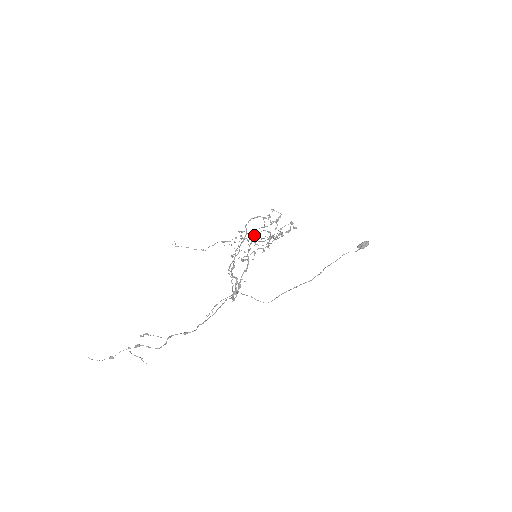
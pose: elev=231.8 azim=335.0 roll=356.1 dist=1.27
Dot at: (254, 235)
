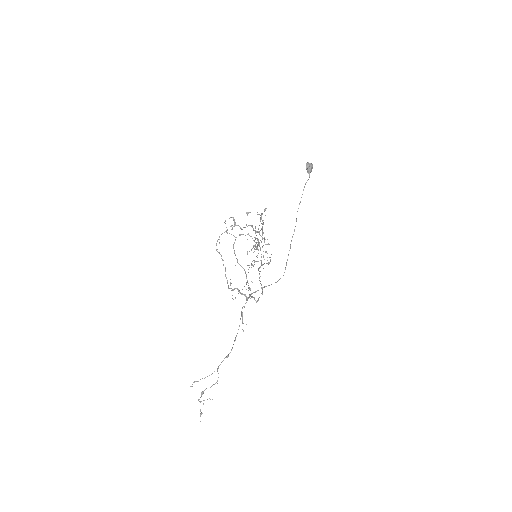
Dot at: (233, 248)
